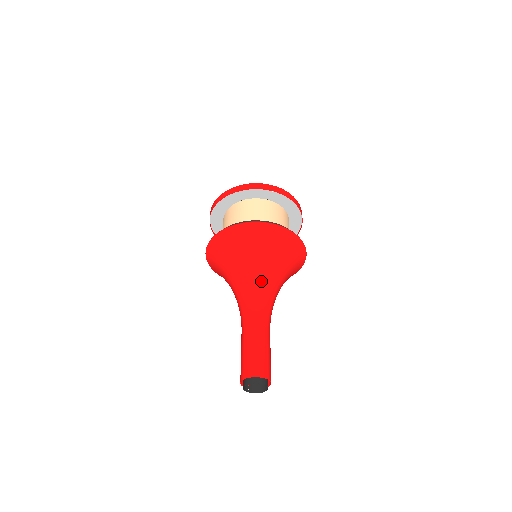
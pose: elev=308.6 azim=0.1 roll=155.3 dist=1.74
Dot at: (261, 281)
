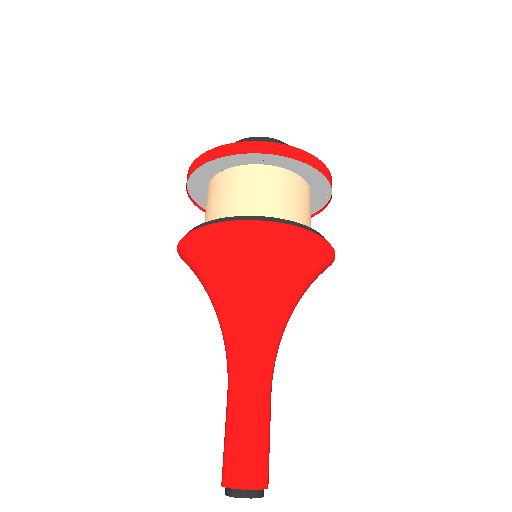
Dot at: (250, 316)
